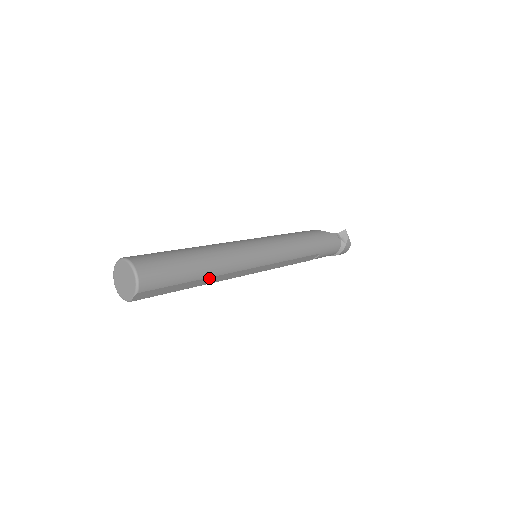
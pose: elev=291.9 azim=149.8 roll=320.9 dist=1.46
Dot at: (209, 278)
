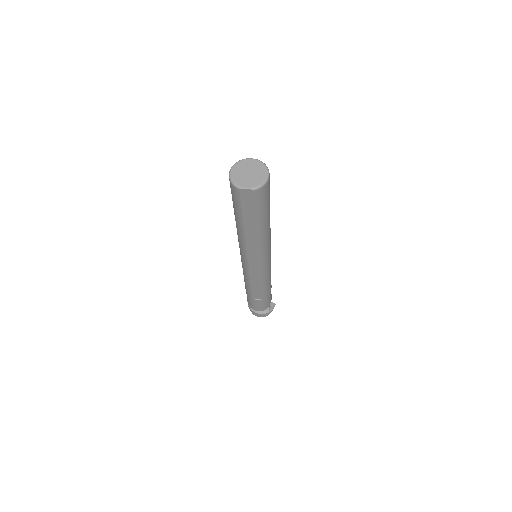
Dot at: (255, 234)
